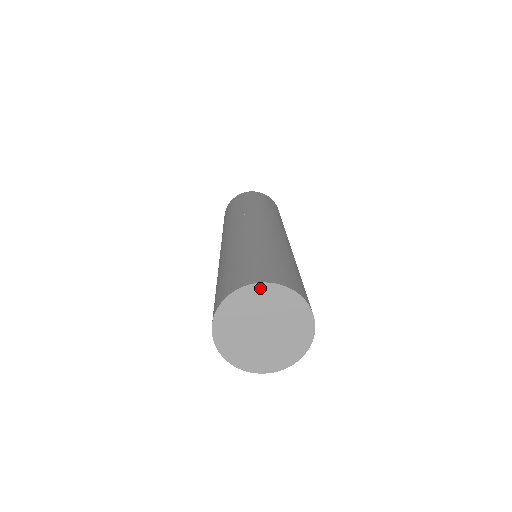
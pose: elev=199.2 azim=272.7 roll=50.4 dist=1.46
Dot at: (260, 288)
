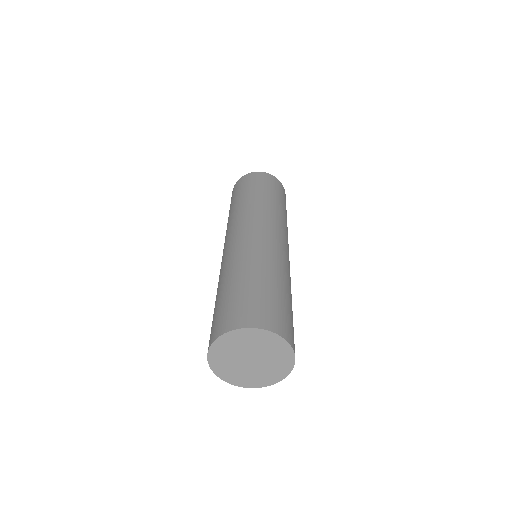
Dot at: (232, 335)
